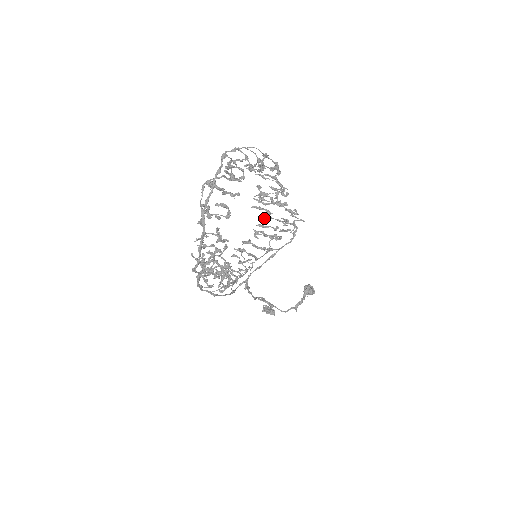
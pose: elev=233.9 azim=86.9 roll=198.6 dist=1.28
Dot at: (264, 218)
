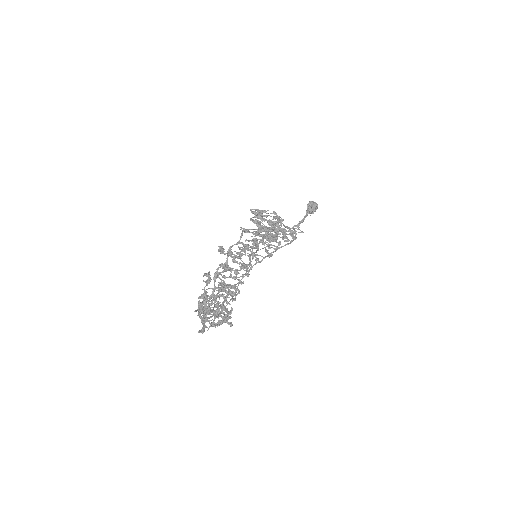
Dot at: occluded
